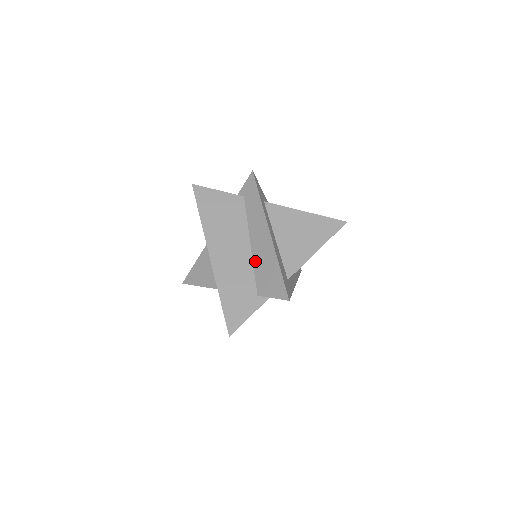
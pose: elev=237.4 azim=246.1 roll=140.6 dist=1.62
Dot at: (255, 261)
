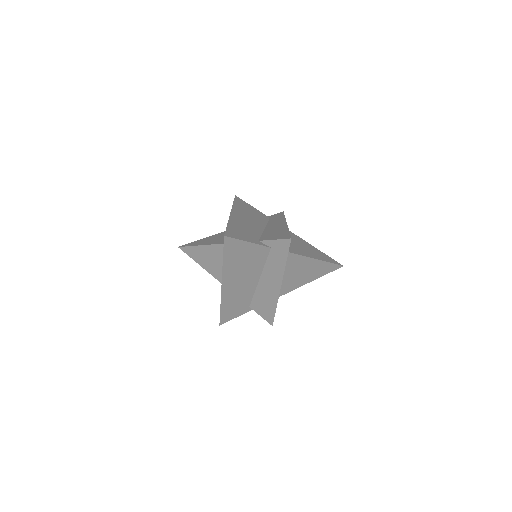
Dot at: (265, 232)
